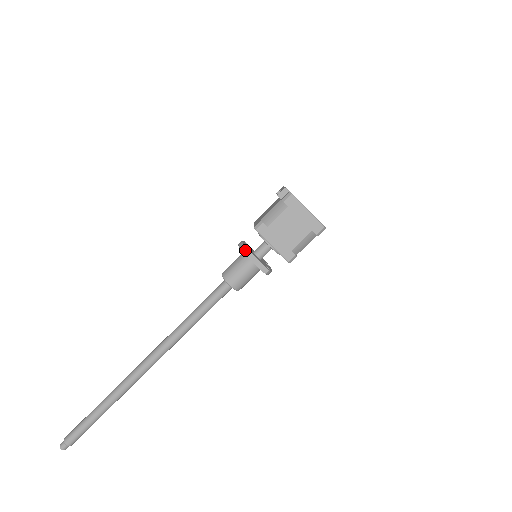
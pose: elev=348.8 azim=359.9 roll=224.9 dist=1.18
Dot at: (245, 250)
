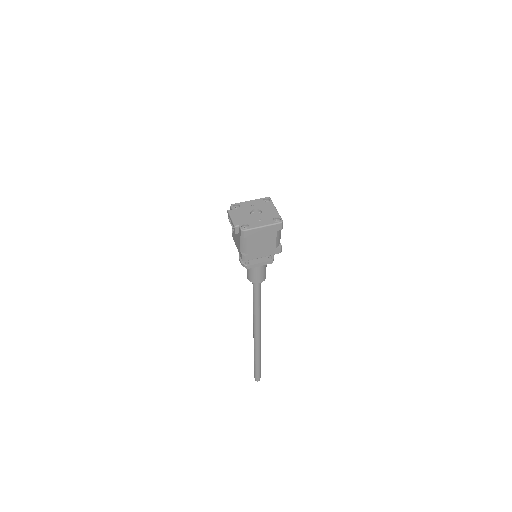
Dot at: (249, 267)
